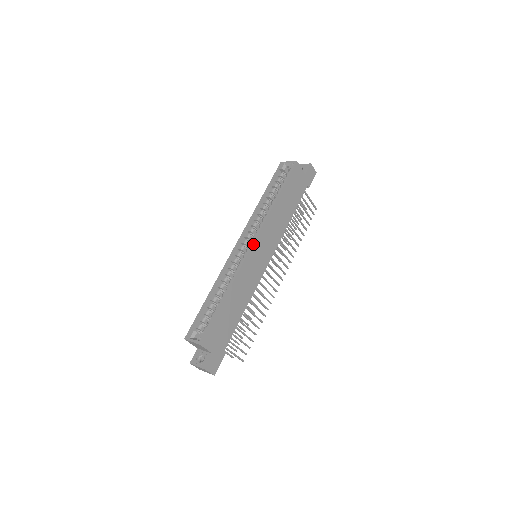
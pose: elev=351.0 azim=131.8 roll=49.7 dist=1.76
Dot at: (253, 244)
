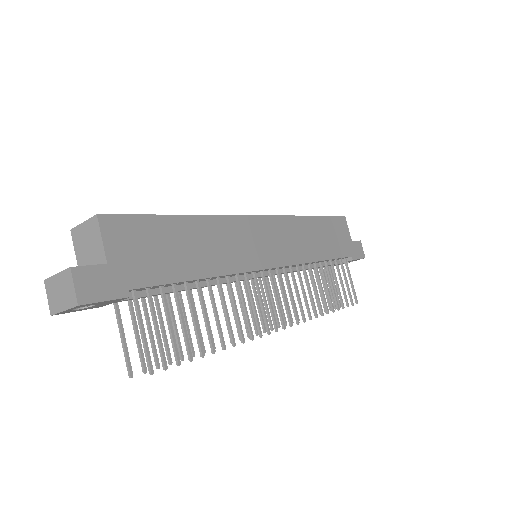
Dot at: (261, 216)
